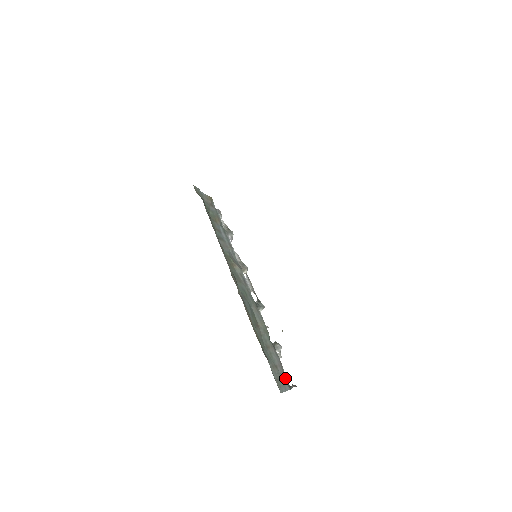
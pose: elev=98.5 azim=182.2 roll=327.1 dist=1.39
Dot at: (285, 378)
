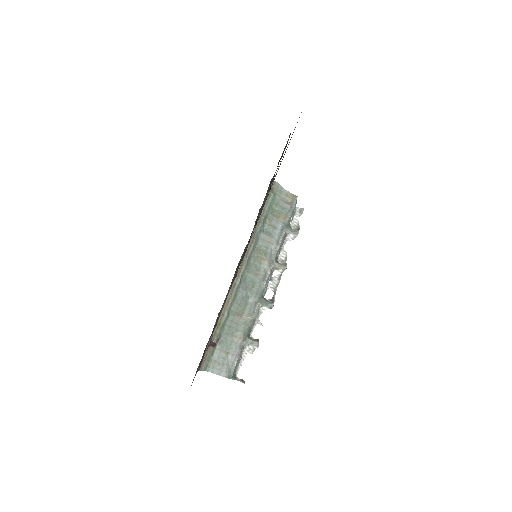
Dot at: (232, 367)
